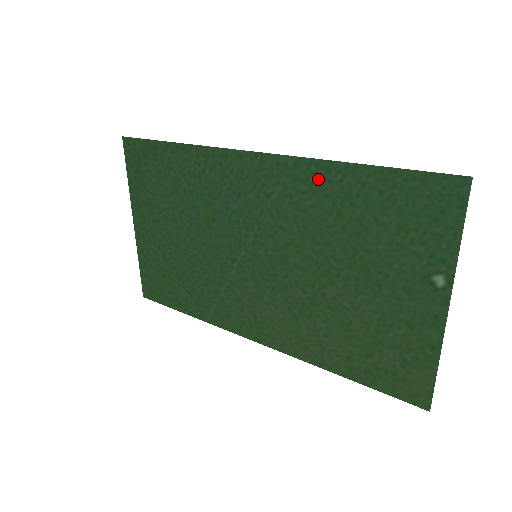
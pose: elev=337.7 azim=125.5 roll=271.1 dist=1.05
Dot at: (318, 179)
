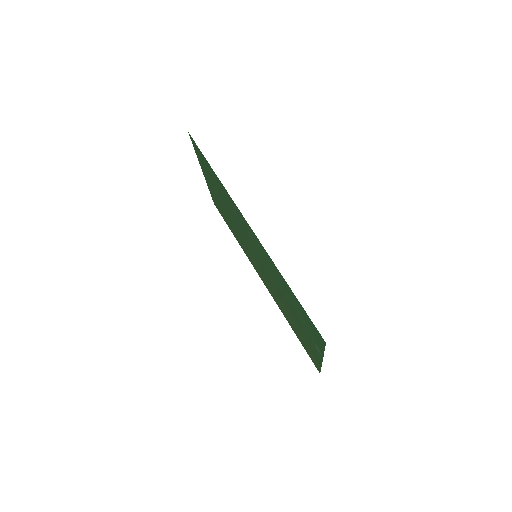
Dot at: (274, 268)
